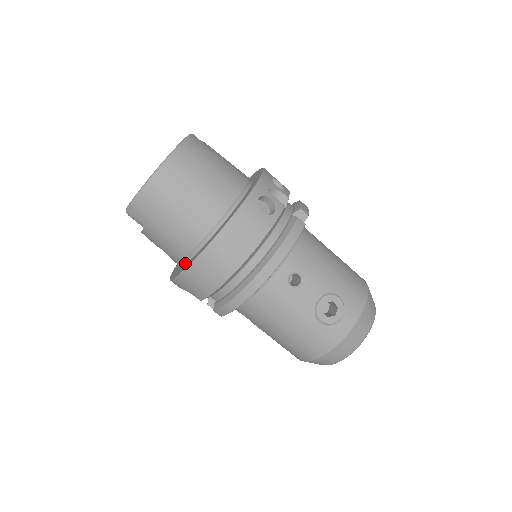
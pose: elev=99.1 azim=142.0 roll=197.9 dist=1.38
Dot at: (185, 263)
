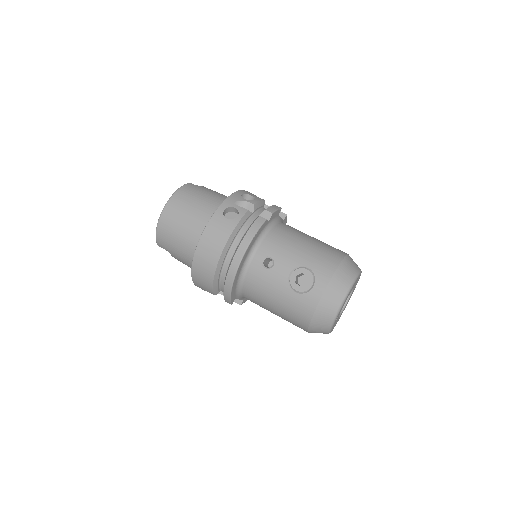
Dot at: occluded
